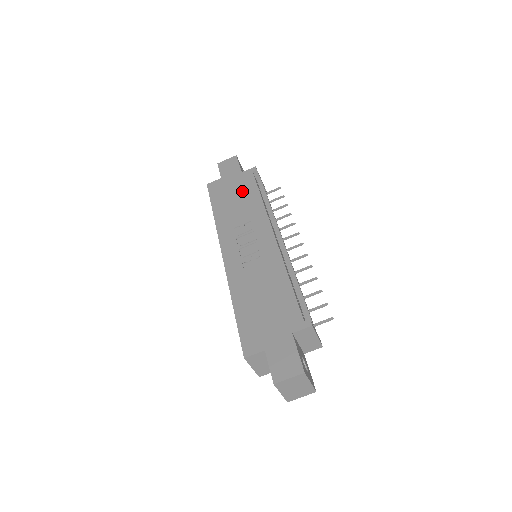
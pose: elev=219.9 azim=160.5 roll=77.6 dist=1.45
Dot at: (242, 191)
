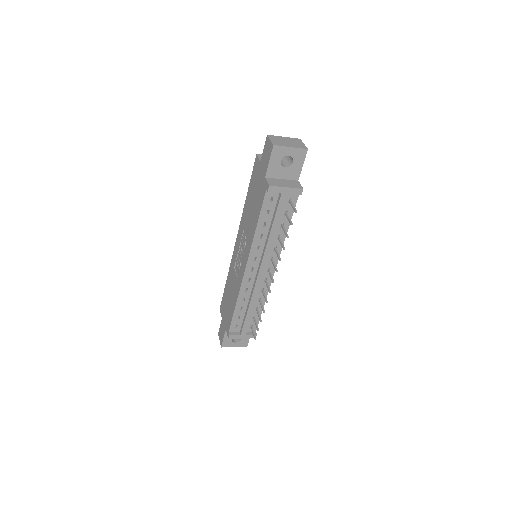
Dot at: (256, 202)
